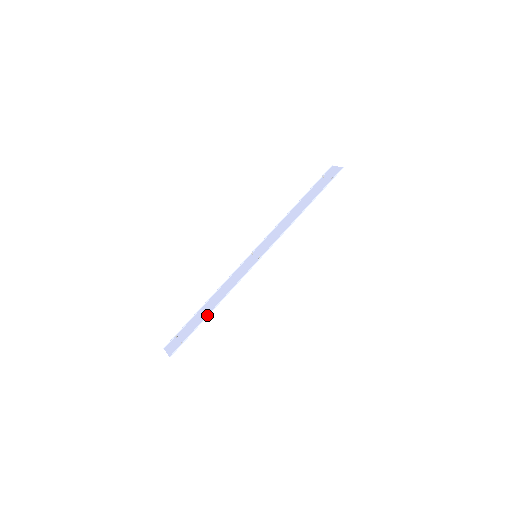
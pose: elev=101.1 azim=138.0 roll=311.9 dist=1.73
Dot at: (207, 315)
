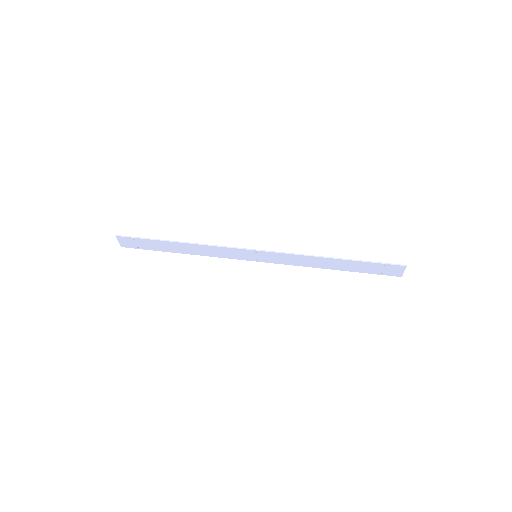
Dot at: (172, 241)
